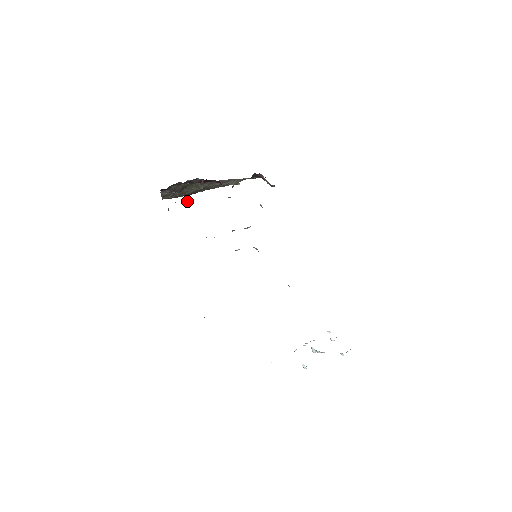
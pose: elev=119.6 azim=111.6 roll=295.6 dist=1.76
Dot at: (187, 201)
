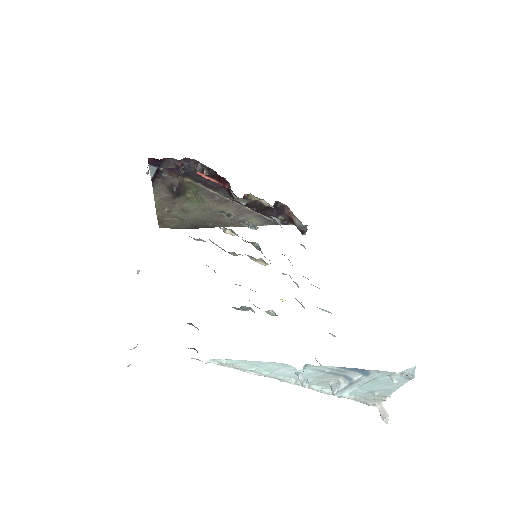
Dot at: (176, 172)
